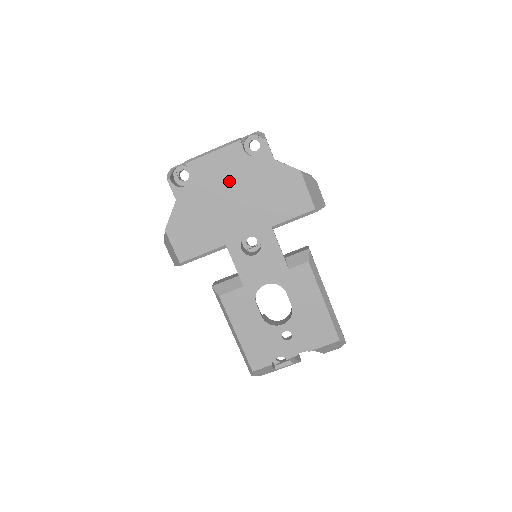
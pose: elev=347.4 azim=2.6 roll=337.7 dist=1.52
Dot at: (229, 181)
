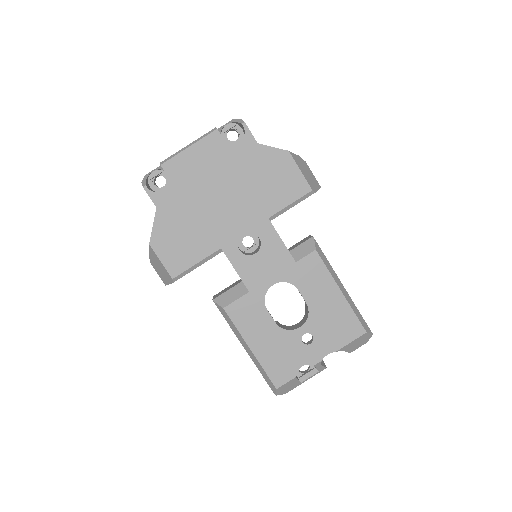
Dot at: (212, 176)
